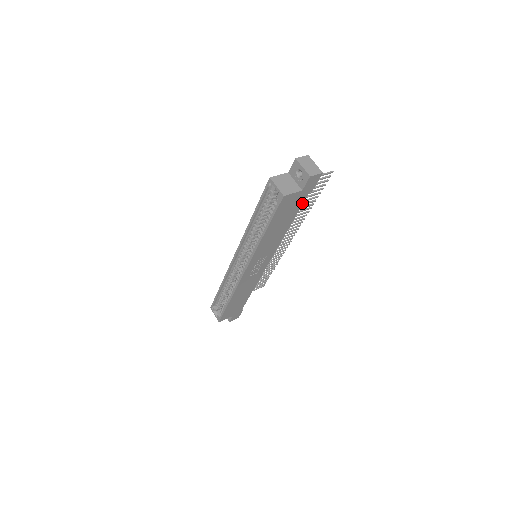
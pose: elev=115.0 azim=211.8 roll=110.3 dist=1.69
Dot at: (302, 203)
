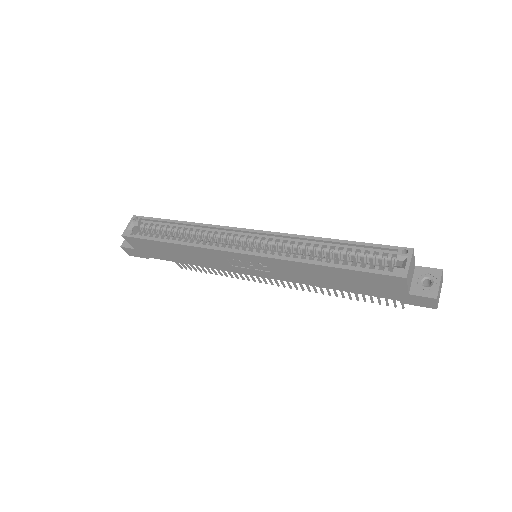
Dot at: (378, 296)
